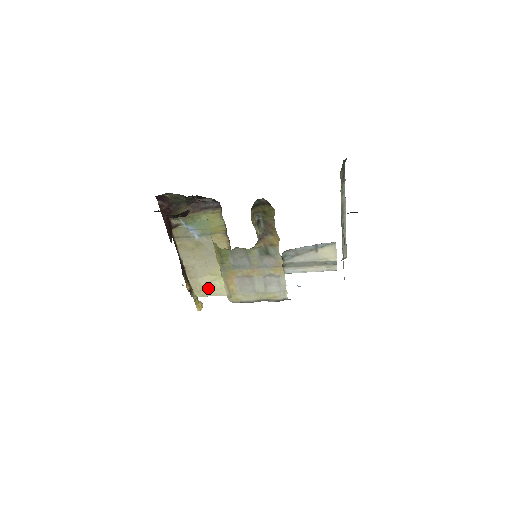
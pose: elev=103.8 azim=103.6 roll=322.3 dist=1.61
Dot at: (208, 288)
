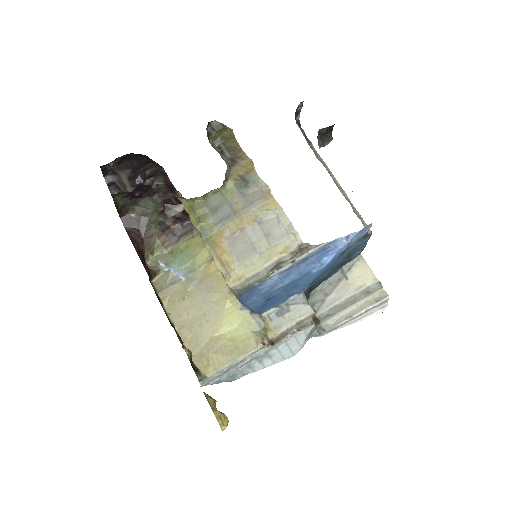
Dot at: (218, 354)
